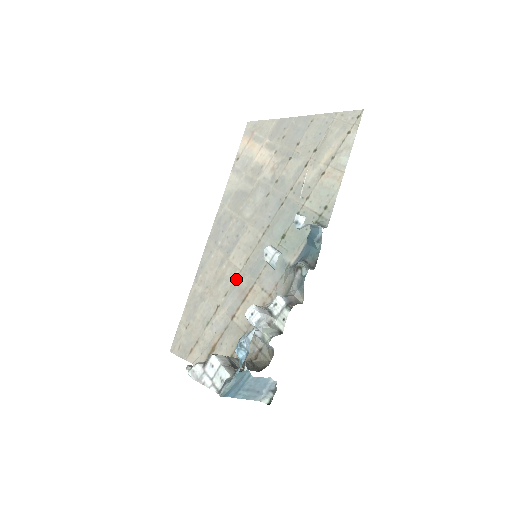
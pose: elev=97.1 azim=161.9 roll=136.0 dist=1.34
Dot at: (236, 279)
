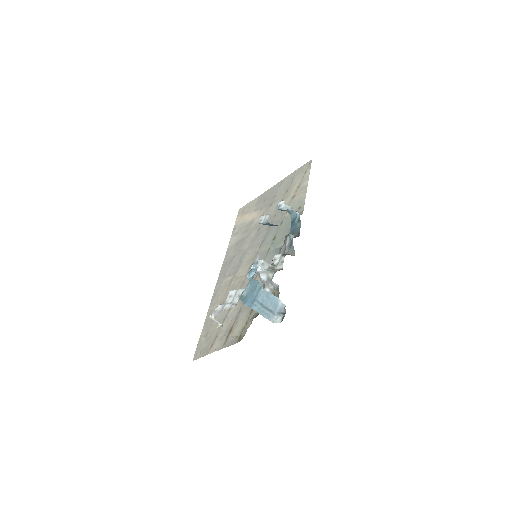
Dot at: (243, 281)
